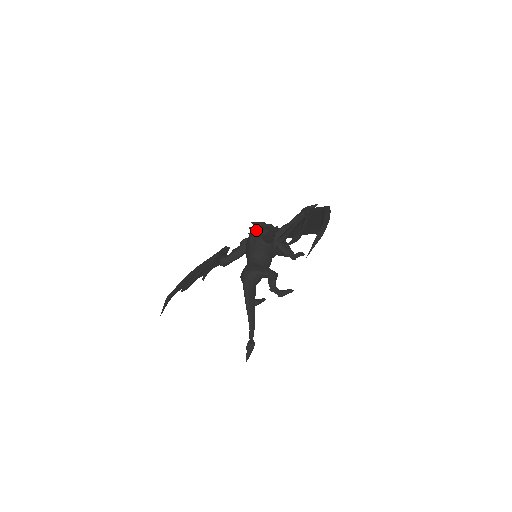
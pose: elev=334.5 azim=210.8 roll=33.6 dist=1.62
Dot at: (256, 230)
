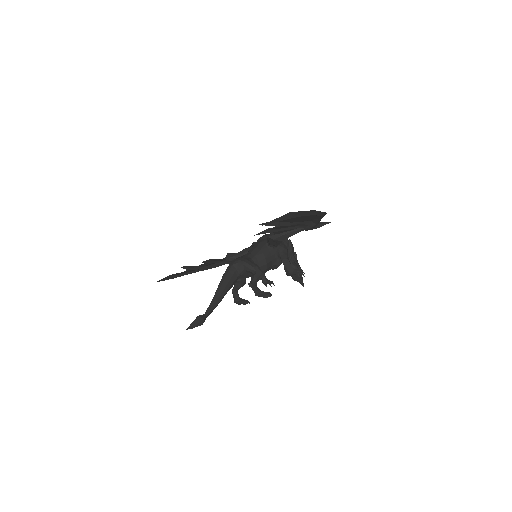
Dot at: (268, 235)
